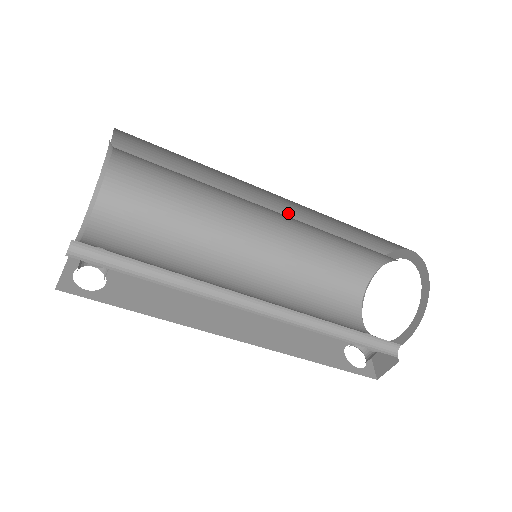
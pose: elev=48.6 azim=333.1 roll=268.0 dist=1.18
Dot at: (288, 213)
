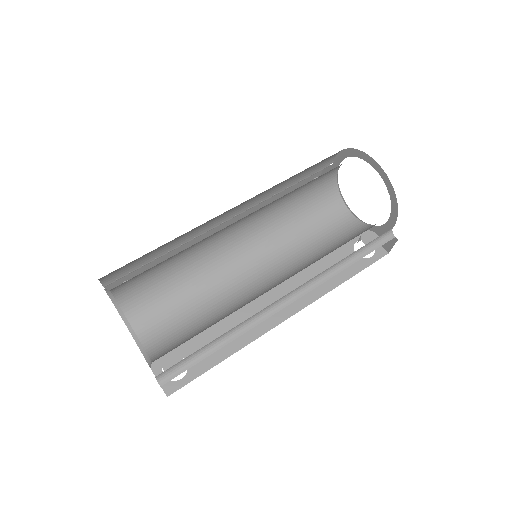
Dot at: (250, 199)
